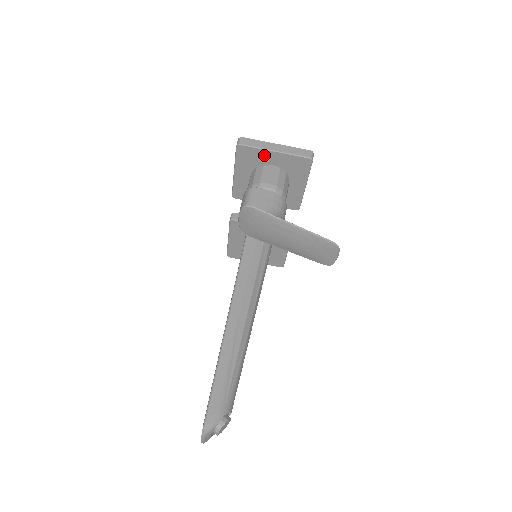
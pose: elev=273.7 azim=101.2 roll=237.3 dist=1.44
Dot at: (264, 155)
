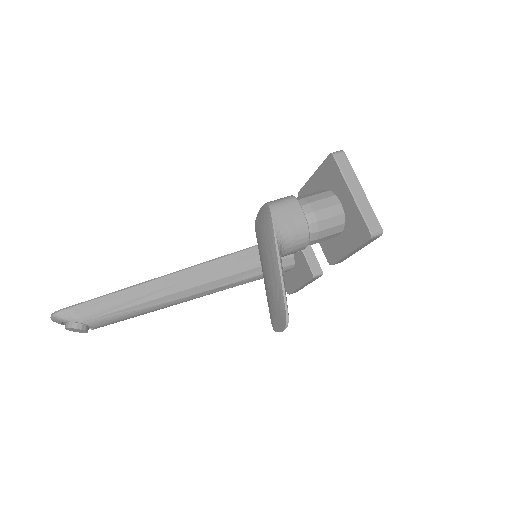
Dot at: (342, 187)
